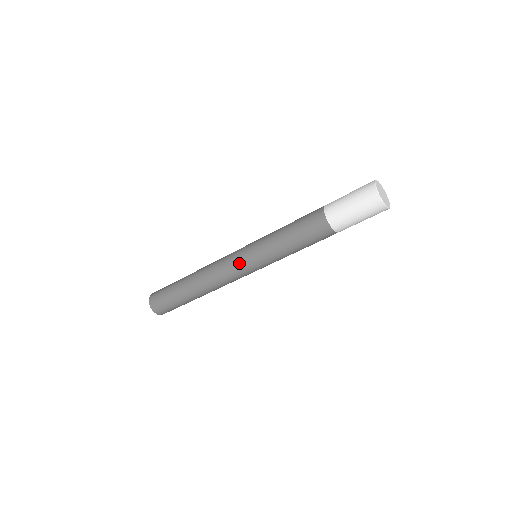
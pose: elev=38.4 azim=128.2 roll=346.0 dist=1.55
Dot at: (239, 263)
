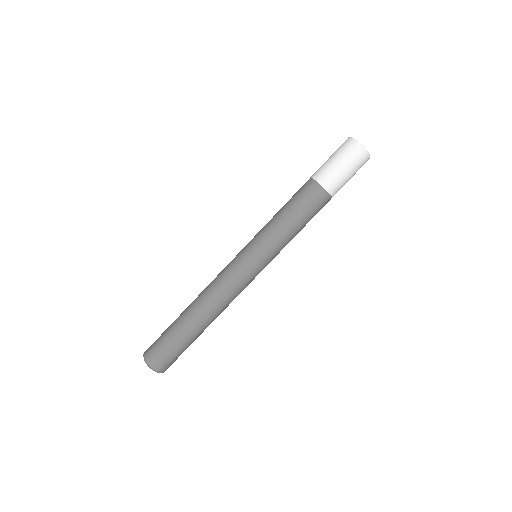
Dot at: (245, 267)
